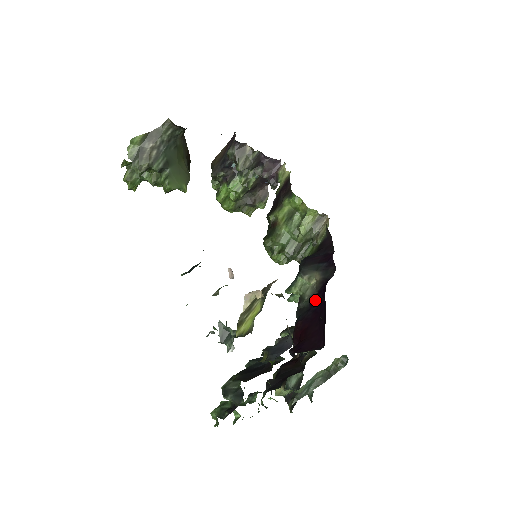
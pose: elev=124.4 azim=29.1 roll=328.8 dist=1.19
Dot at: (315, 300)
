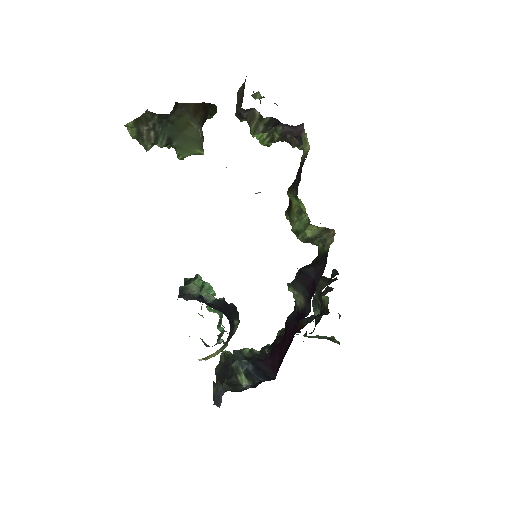
Dot at: (298, 317)
